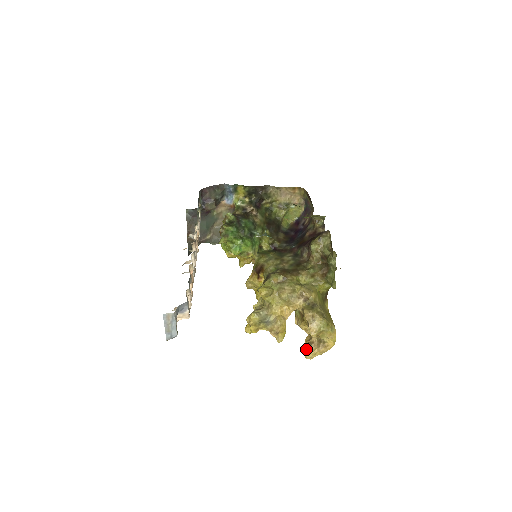
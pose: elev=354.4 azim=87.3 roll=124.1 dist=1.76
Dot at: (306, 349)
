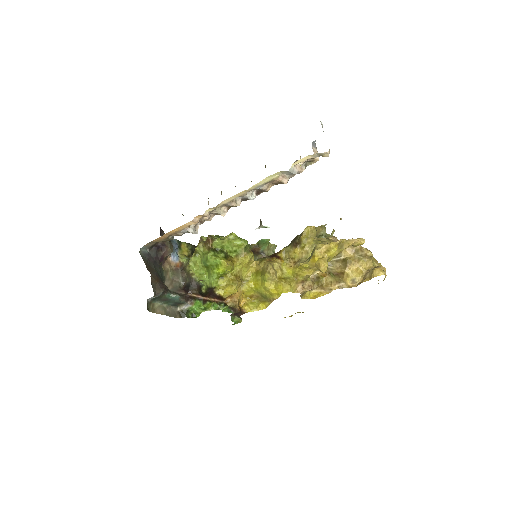
Dot at: (376, 268)
